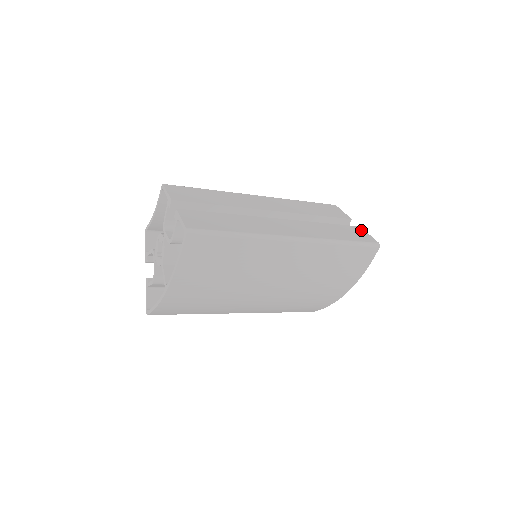
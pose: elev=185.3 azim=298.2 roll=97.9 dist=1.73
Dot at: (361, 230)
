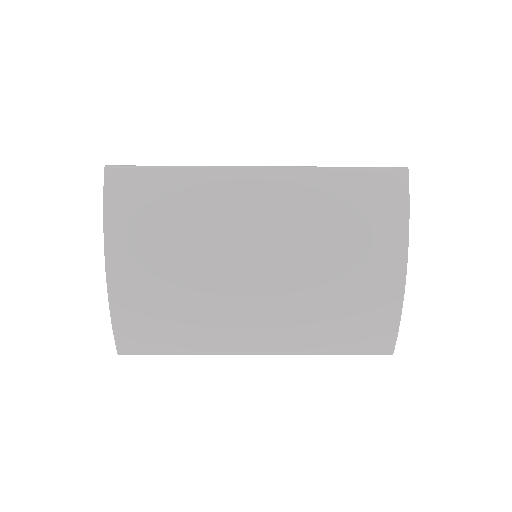
Dot at: occluded
